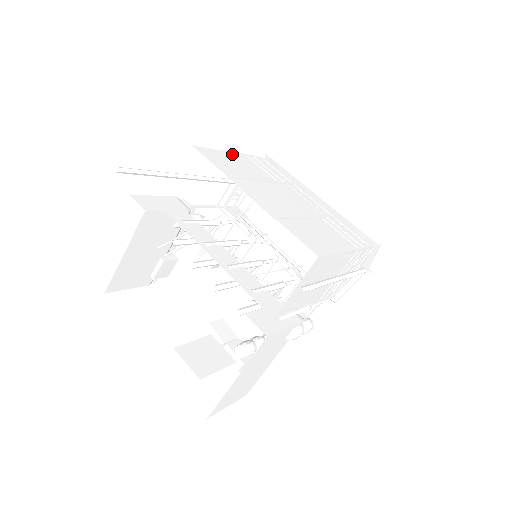
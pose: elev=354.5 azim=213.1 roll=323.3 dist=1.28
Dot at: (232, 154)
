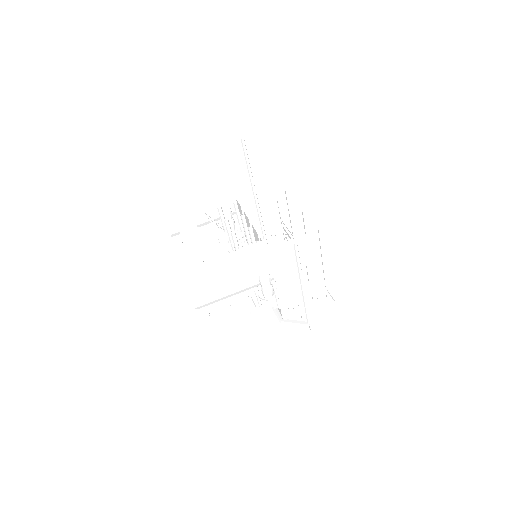
Dot at: occluded
